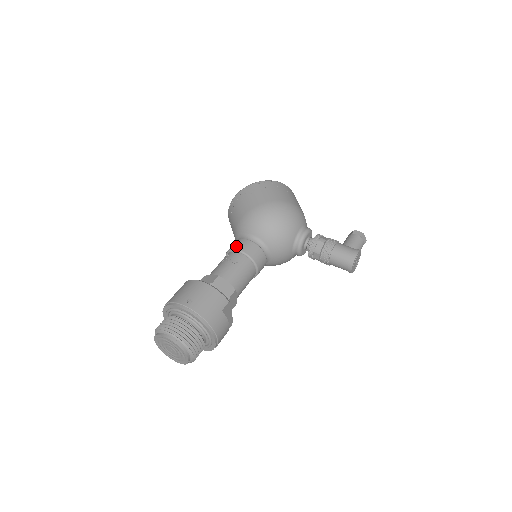
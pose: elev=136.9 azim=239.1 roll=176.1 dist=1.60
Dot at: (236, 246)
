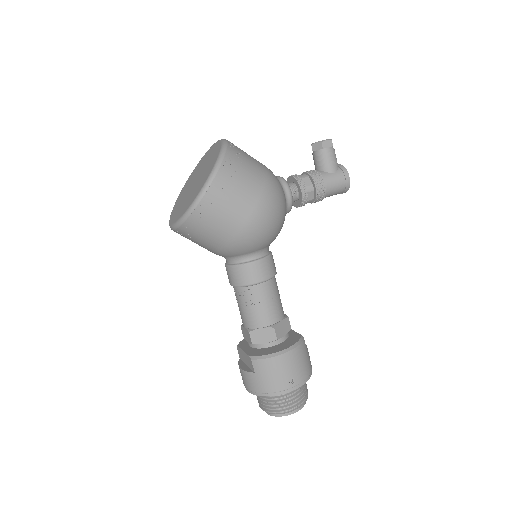
Dot at: (251, 279)
